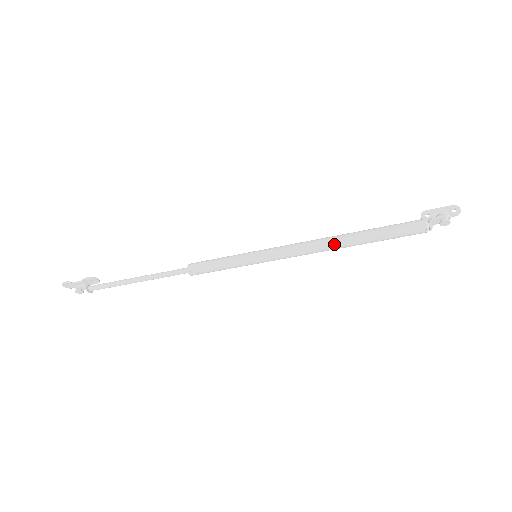
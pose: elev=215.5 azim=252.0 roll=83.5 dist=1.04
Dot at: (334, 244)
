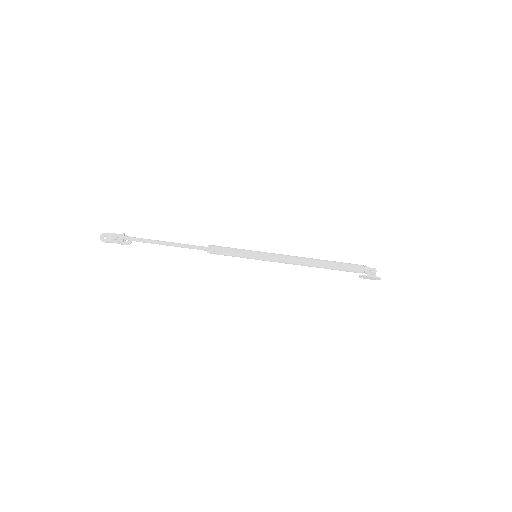
Dot at: (309, 258)
